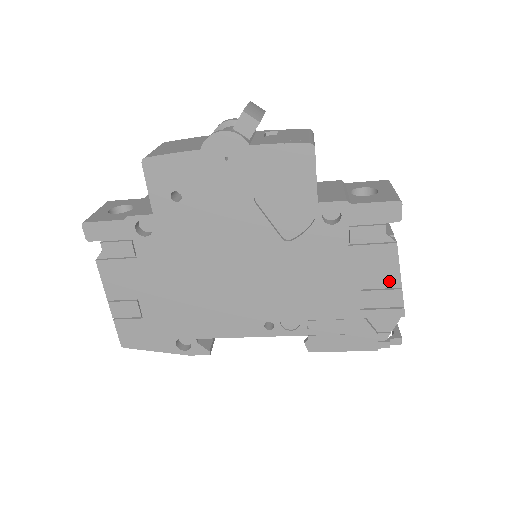
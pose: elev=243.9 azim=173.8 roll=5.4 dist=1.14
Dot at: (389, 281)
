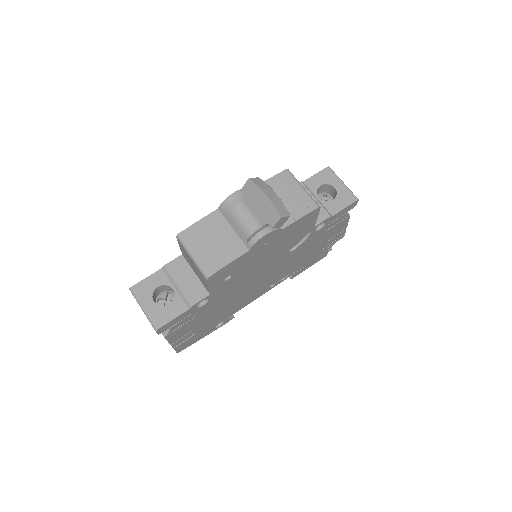
Dot at: (341, 230)
